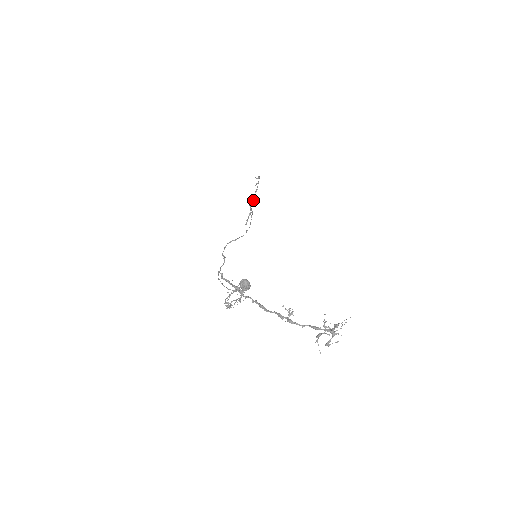
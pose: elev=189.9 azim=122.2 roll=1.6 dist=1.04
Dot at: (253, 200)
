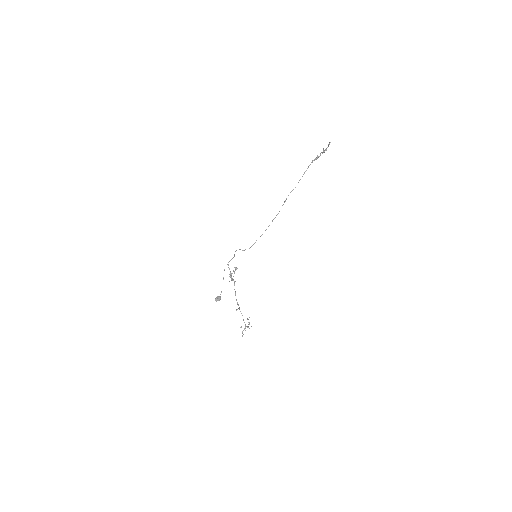
Dot at: occluded
